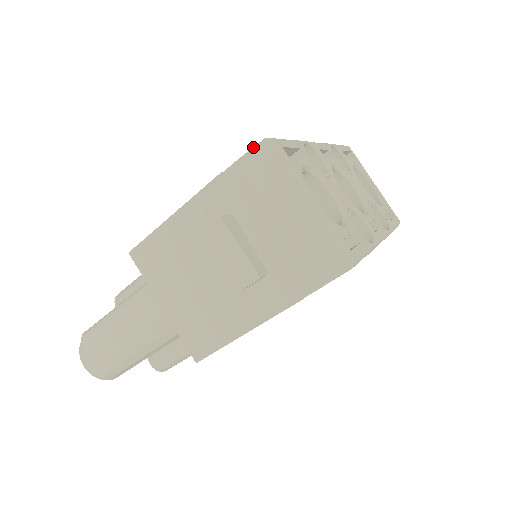
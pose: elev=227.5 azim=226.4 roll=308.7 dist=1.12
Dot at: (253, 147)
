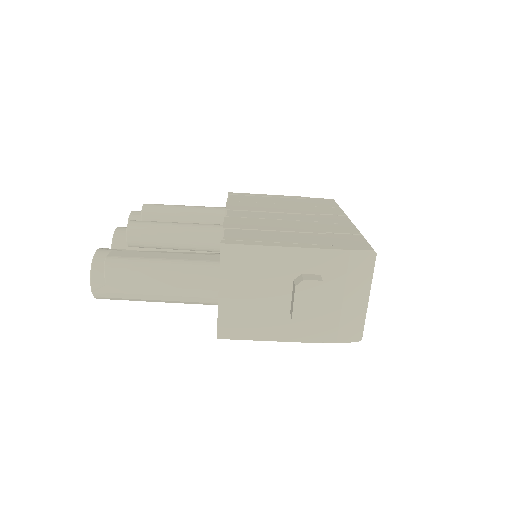
Dot at: (364, 250)
